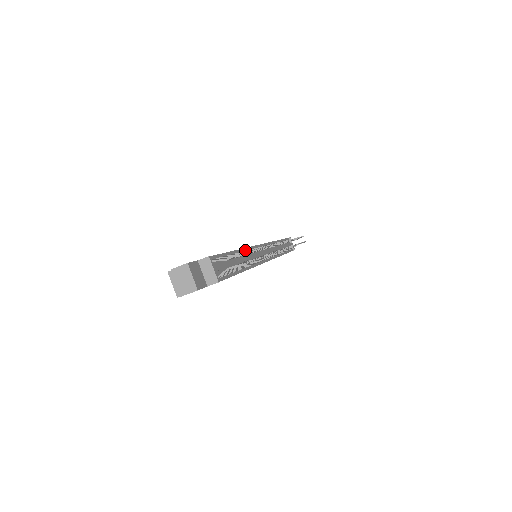
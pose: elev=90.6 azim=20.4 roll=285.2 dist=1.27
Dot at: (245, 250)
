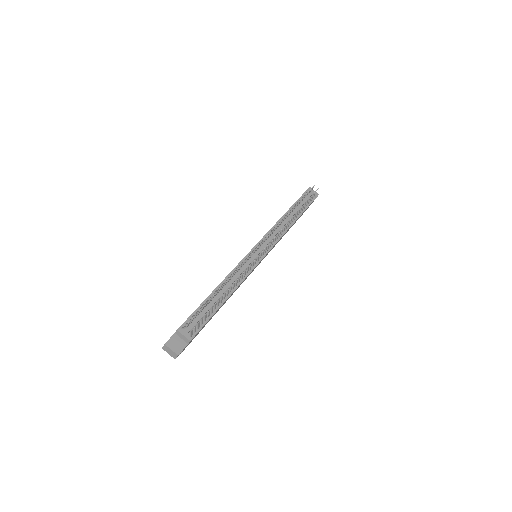
Dot at: (227, 277)
